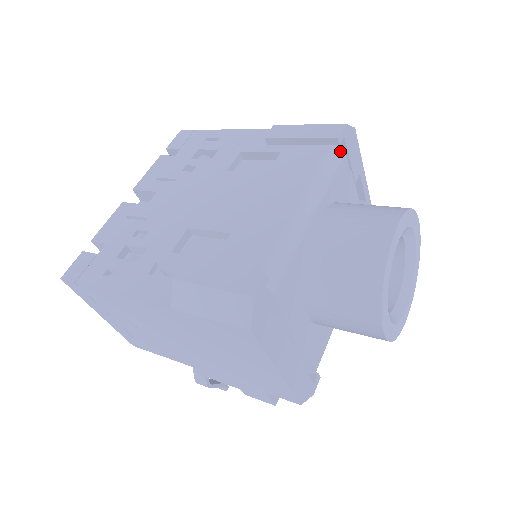
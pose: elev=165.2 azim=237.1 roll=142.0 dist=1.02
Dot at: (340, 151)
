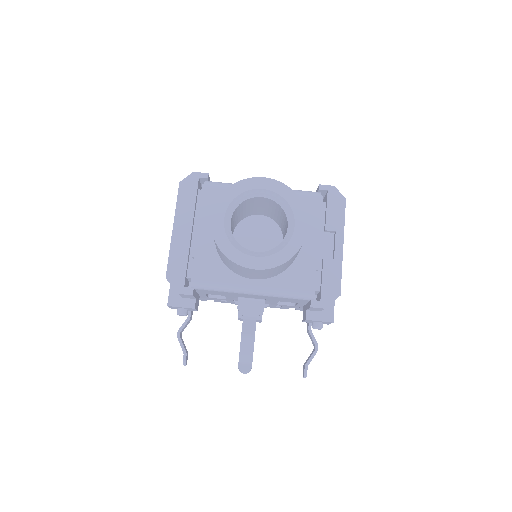
Dot at: (318, 194)
